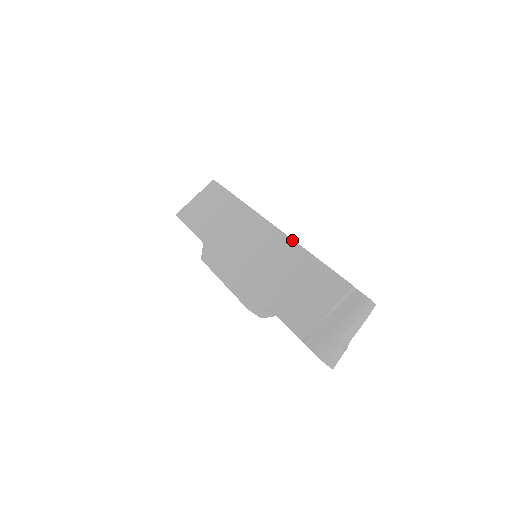
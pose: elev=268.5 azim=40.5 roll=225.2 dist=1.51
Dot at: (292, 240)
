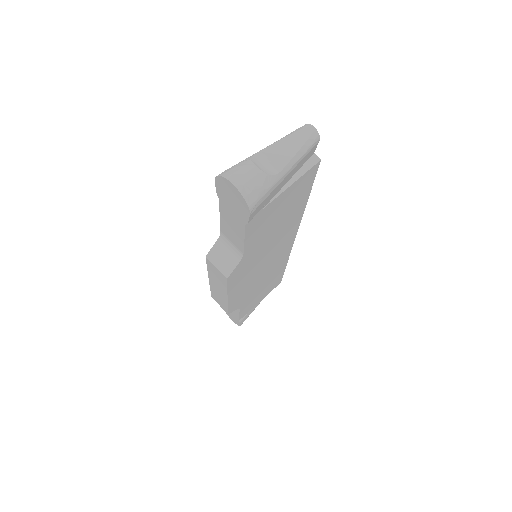
Dot at: occluded
